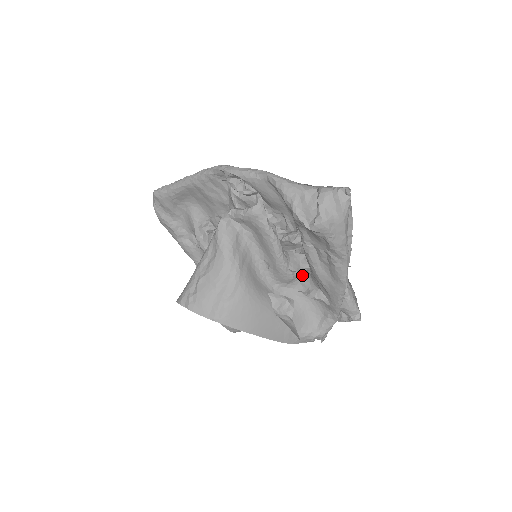
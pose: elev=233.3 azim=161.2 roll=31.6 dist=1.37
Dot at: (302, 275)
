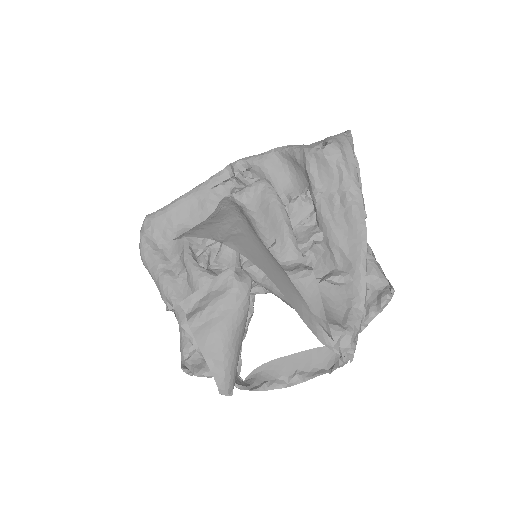
Dot at: (312, 264)
